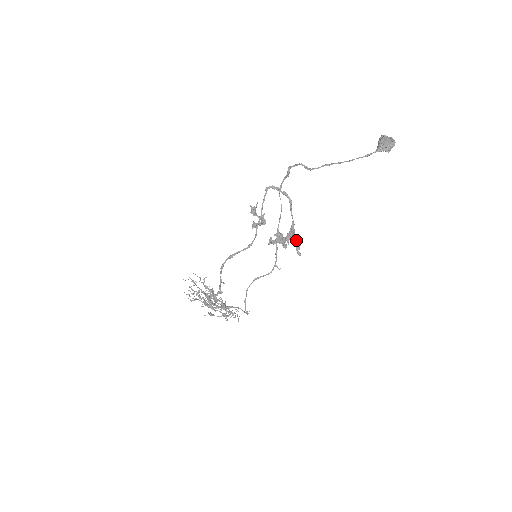
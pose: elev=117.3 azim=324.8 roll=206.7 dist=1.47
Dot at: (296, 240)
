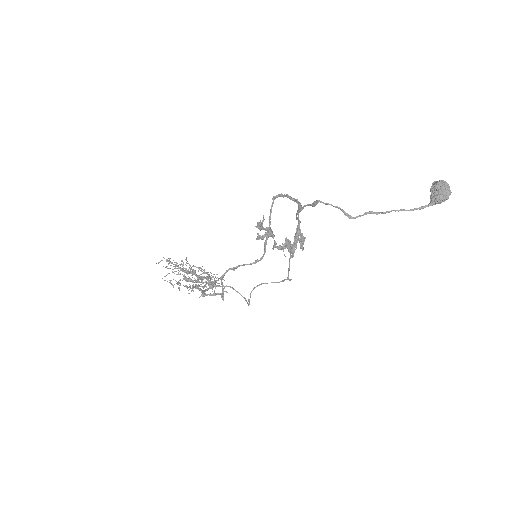
Dot at: occluded
